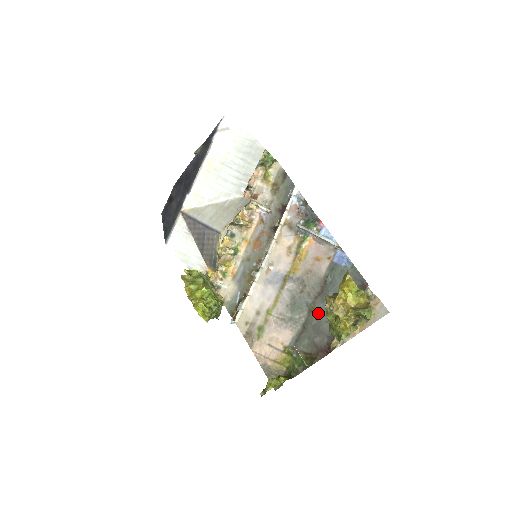
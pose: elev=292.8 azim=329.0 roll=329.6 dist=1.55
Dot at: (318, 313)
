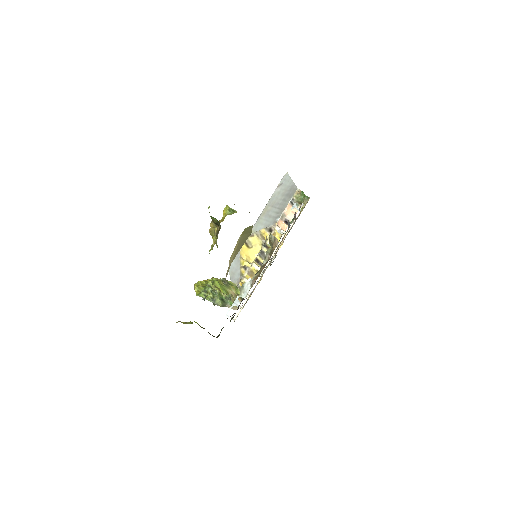
Dot at: occluded
